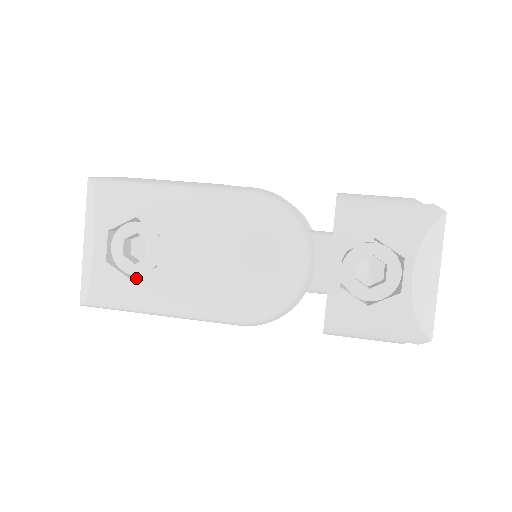
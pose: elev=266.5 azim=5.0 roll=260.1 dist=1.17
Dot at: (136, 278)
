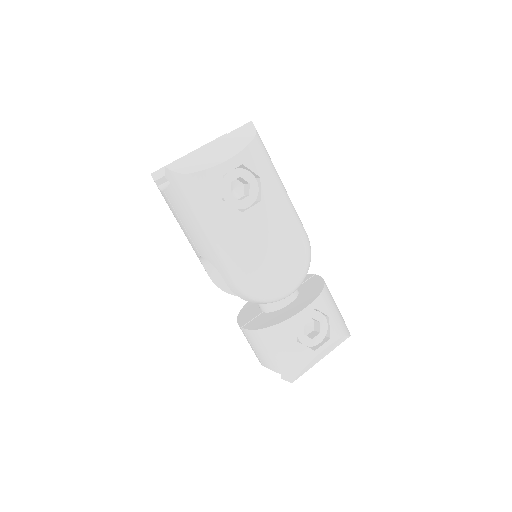
Dot at: (226, 202)
